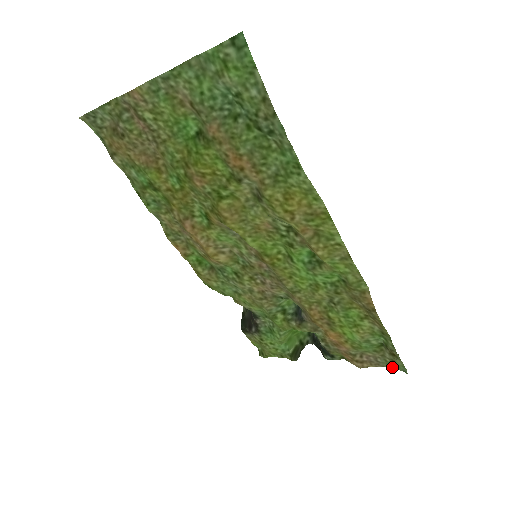
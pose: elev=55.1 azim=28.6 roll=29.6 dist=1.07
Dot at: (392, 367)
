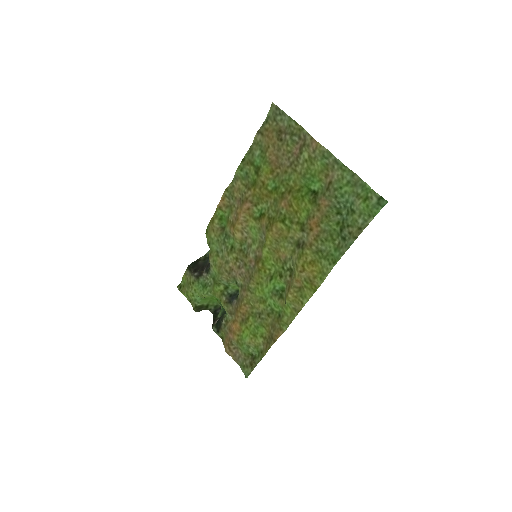
Dot at: (242, 368)
